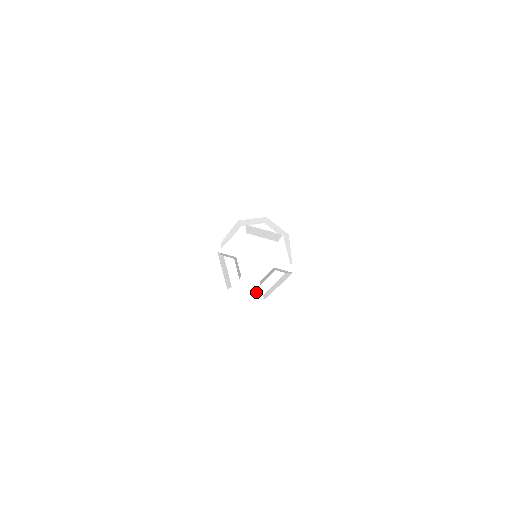
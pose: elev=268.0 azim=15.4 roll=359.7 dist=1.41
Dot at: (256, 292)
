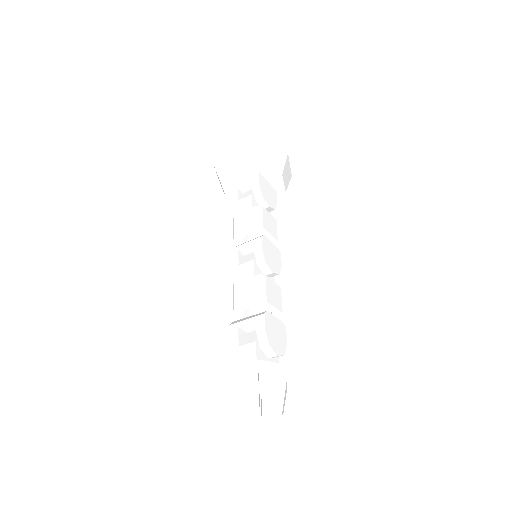
Dot at: occluded
